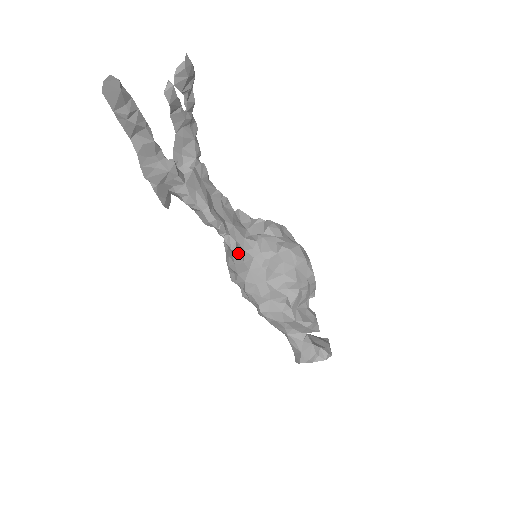
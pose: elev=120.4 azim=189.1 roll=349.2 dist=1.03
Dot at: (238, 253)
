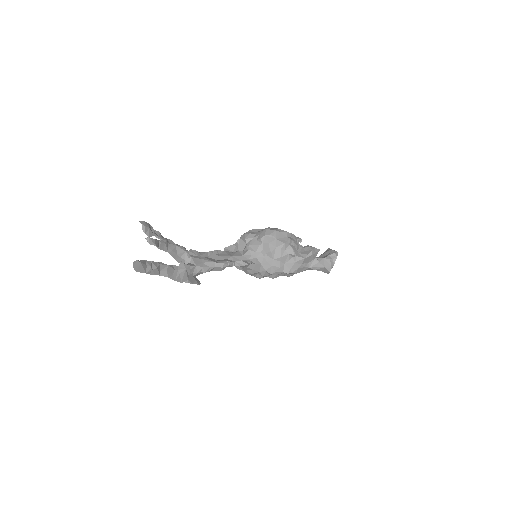
Dot at: (248, 264)
